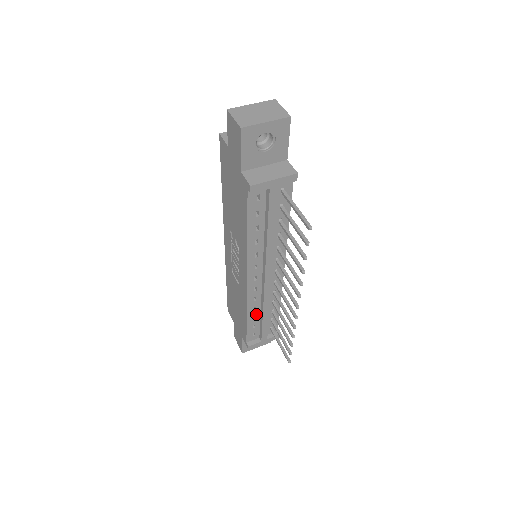
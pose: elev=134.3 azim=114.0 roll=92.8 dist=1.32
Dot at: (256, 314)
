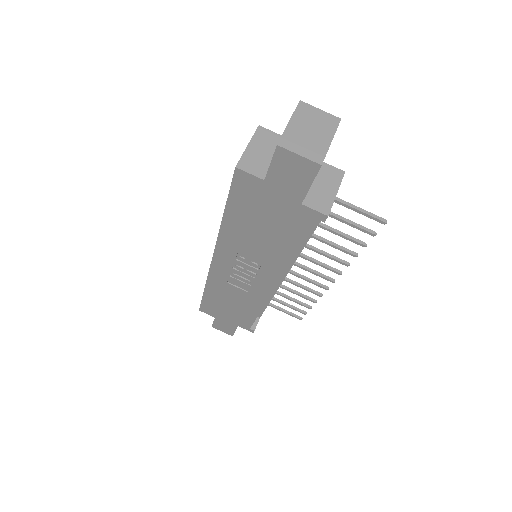
Dot at: occluded
